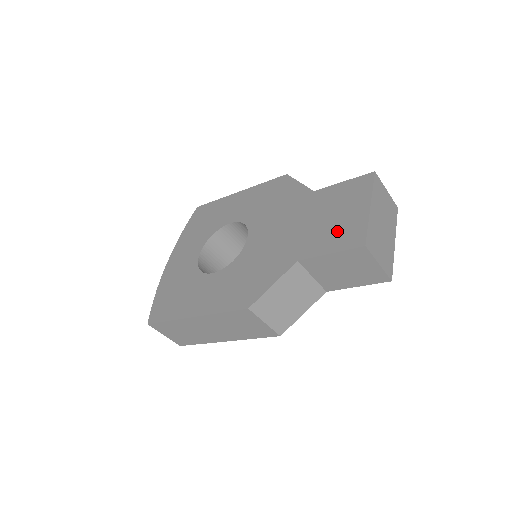
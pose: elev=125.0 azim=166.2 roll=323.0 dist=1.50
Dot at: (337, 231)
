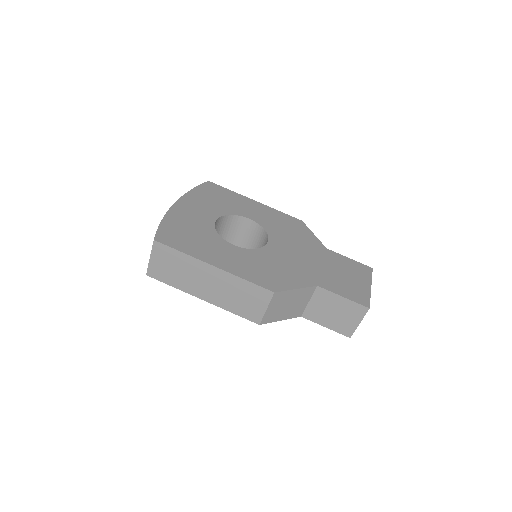
Dot at: (348, 286)
